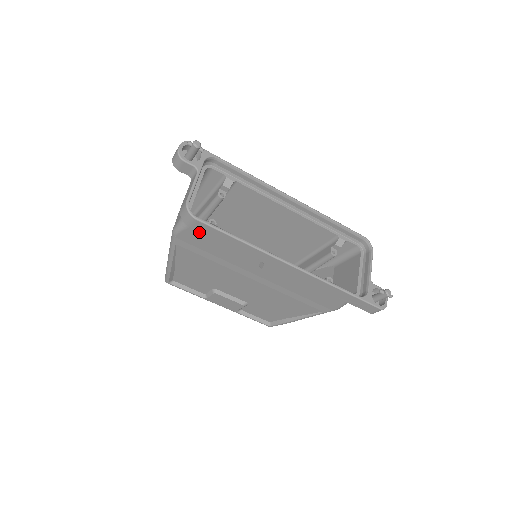
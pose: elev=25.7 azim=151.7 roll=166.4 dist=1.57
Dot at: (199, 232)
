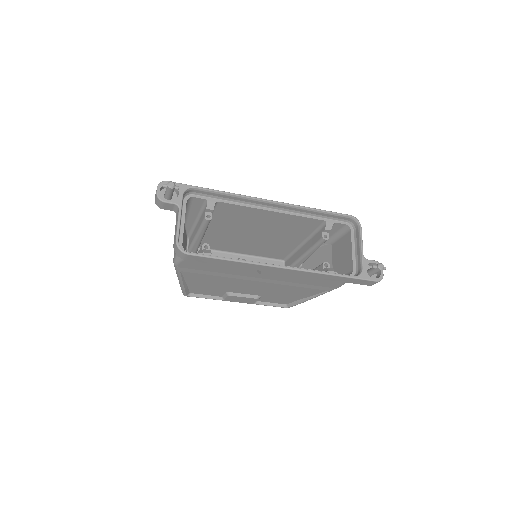
Dot at: occluded
